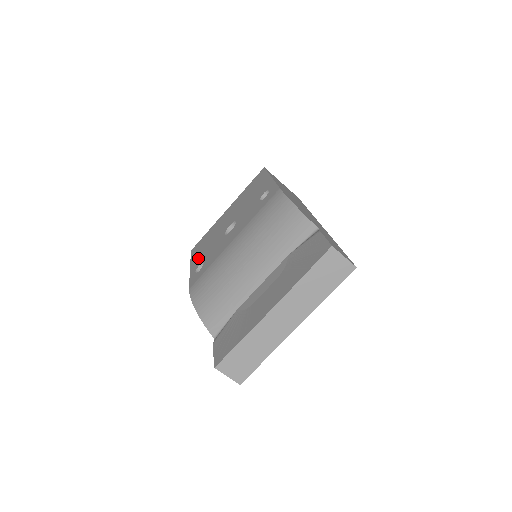
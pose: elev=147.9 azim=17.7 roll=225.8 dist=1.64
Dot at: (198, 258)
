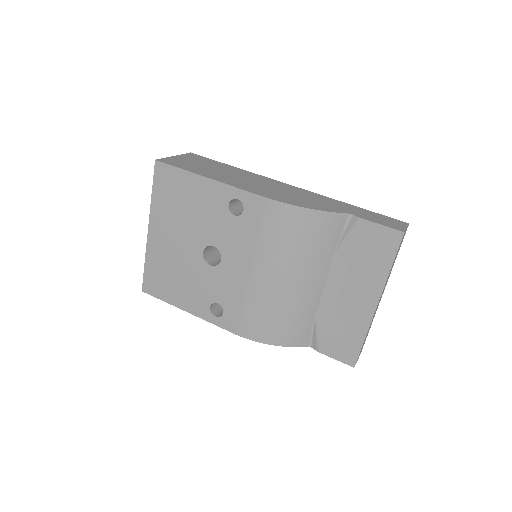
Dot at: (189, 300)
